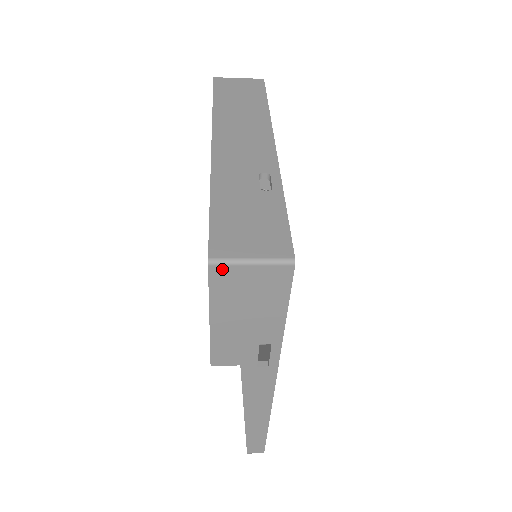
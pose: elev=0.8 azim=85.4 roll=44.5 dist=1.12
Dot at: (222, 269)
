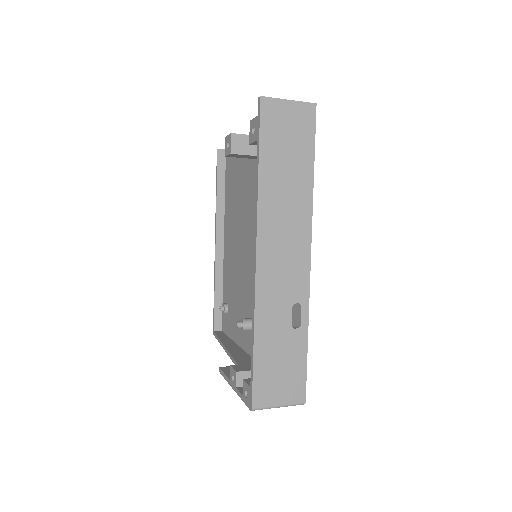
Dot at: (258, 408)
